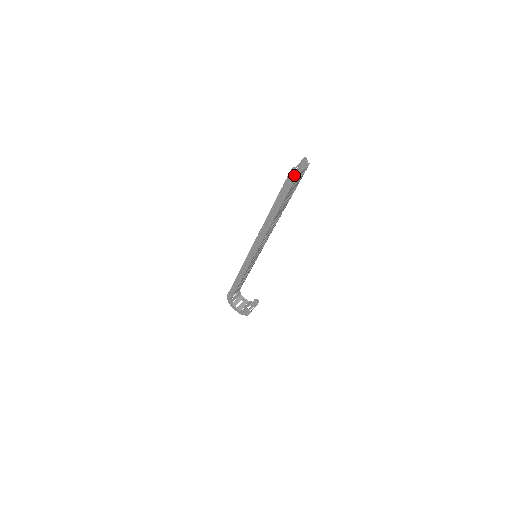
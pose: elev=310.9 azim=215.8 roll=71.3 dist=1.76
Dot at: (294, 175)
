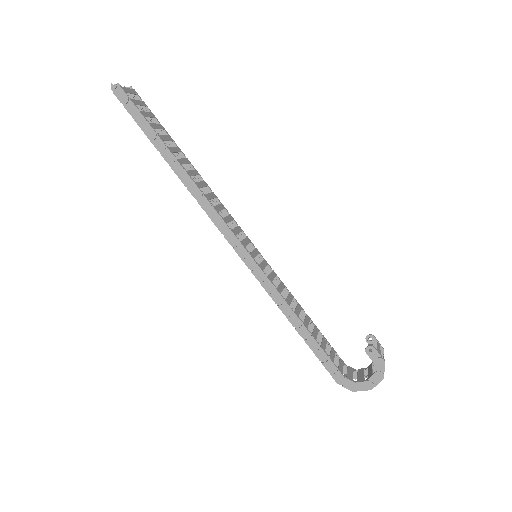
Dot at: (119, 90)
